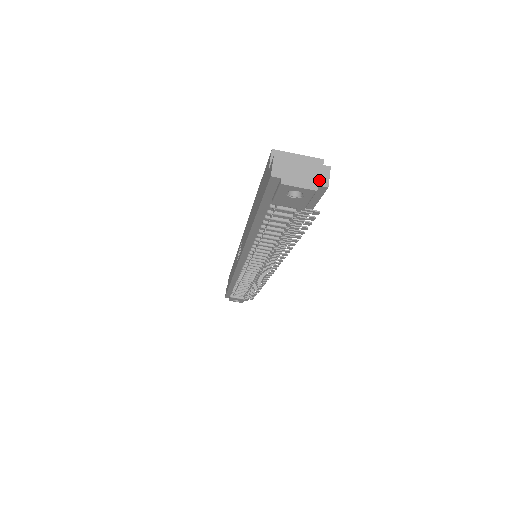
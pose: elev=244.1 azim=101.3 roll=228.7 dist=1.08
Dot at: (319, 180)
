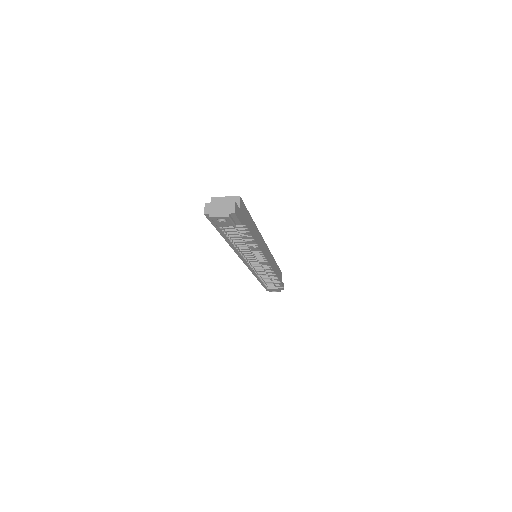
Dot at: (229, 210)
